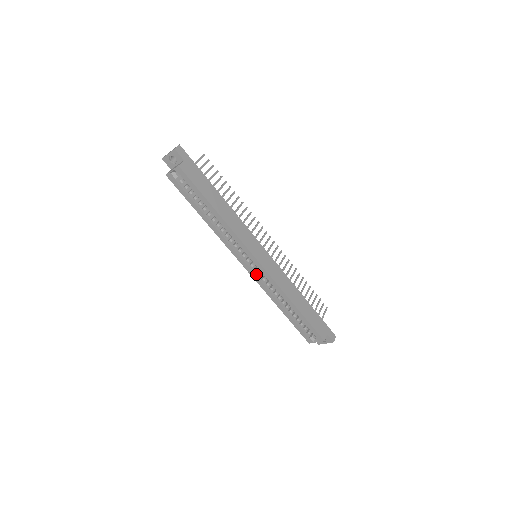
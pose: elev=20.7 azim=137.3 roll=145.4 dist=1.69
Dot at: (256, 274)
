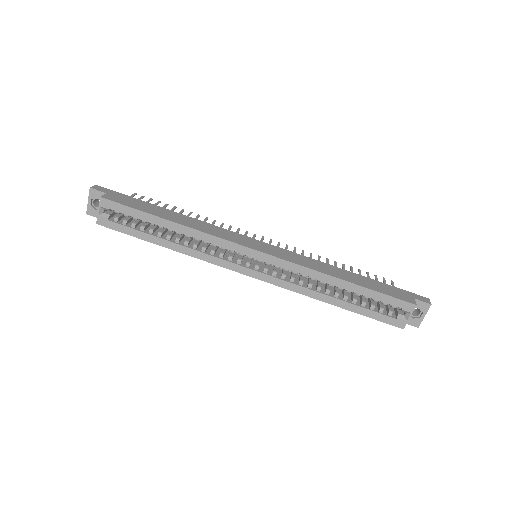
Dot at: (270, 275)
